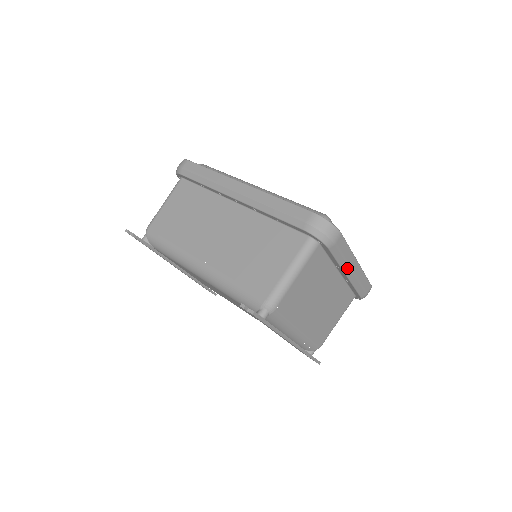
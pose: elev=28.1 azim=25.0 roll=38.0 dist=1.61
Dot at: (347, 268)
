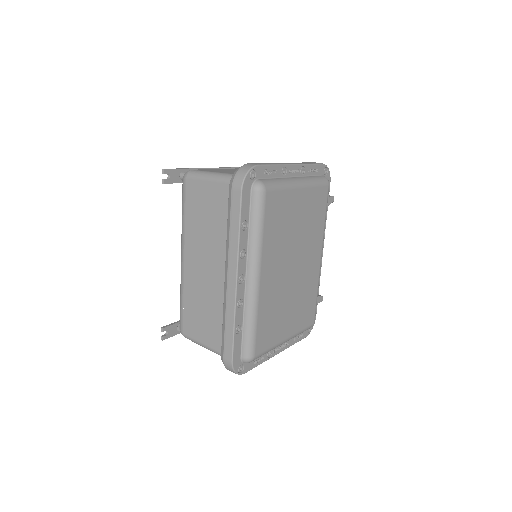
Dot at: occluded
